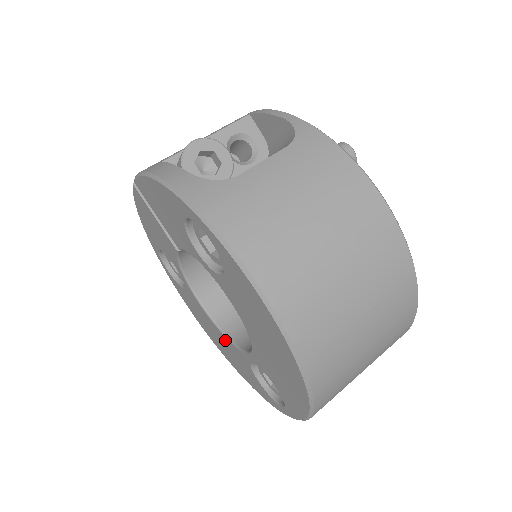
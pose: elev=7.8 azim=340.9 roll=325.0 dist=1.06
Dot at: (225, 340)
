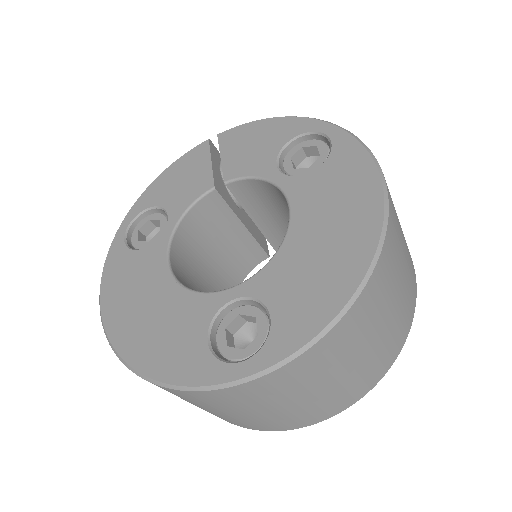
Dot at: (176, 296)
